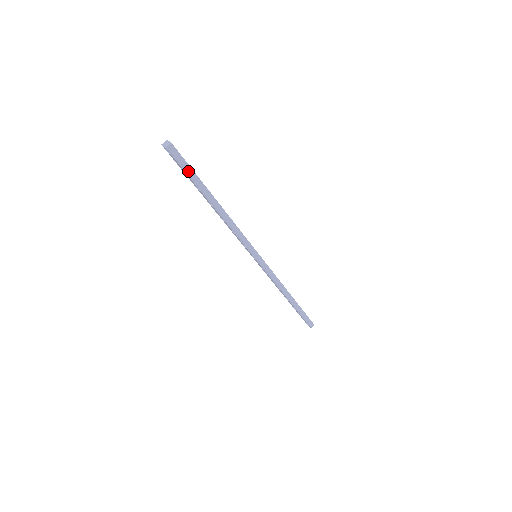
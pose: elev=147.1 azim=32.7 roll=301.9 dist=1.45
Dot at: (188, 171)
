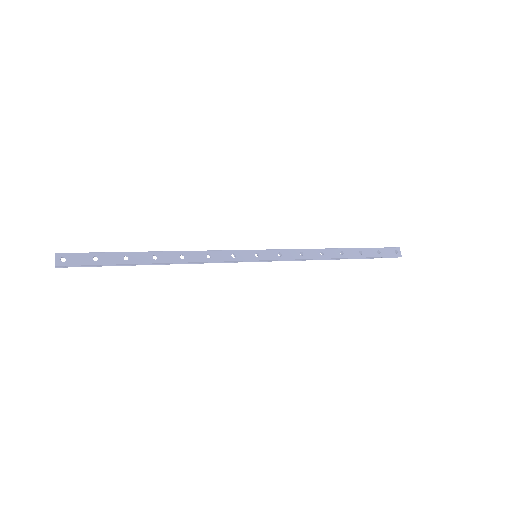
Dot at: (97, 265)
